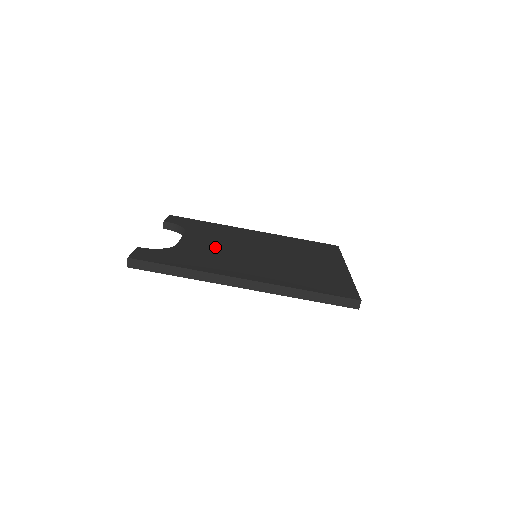
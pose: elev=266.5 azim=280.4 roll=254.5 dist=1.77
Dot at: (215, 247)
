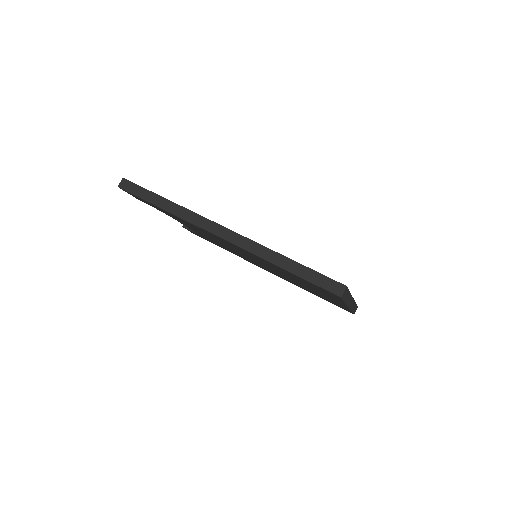
Dot at: occluded
